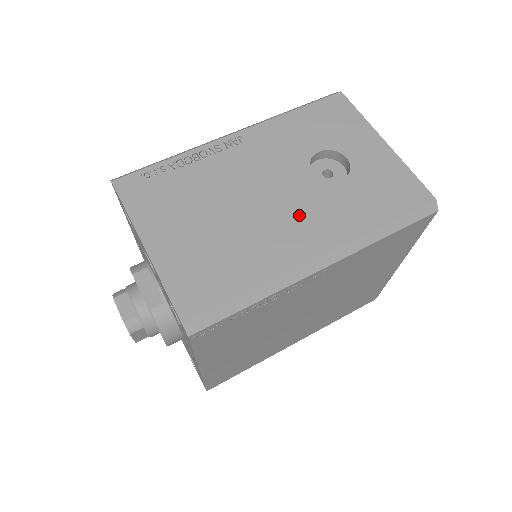
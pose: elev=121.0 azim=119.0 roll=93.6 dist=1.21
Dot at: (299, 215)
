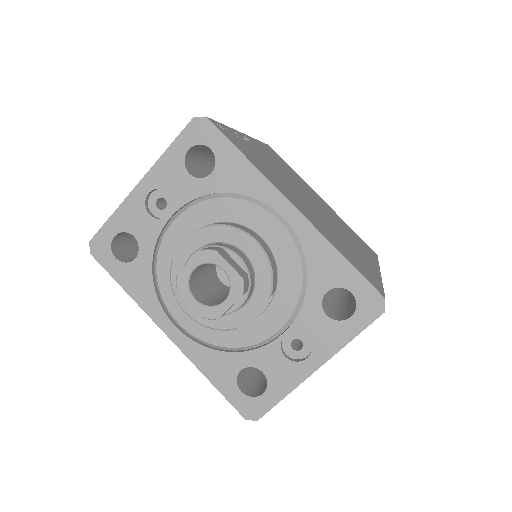
Dot at: occluded
